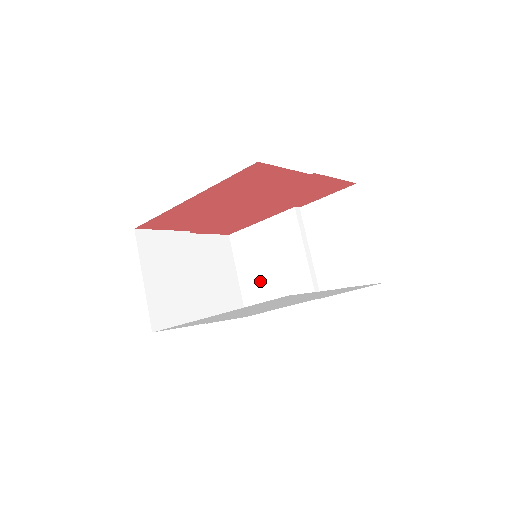
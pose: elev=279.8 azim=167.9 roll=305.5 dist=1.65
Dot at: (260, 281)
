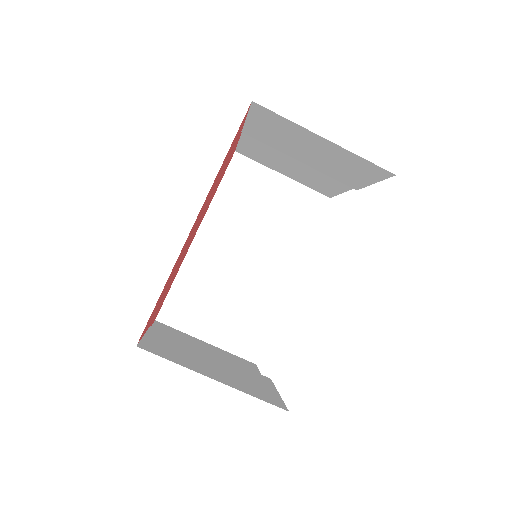
Dot at: (236, 317)
